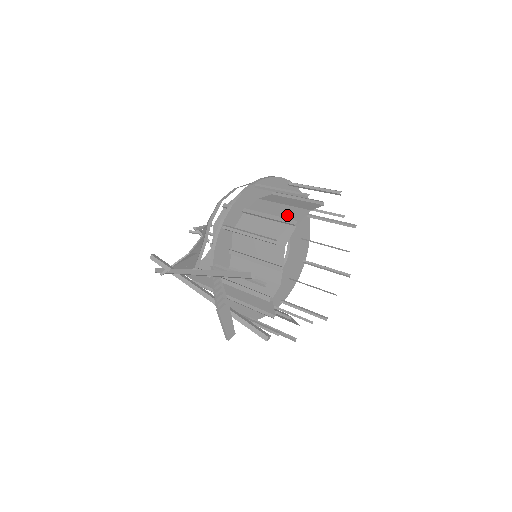
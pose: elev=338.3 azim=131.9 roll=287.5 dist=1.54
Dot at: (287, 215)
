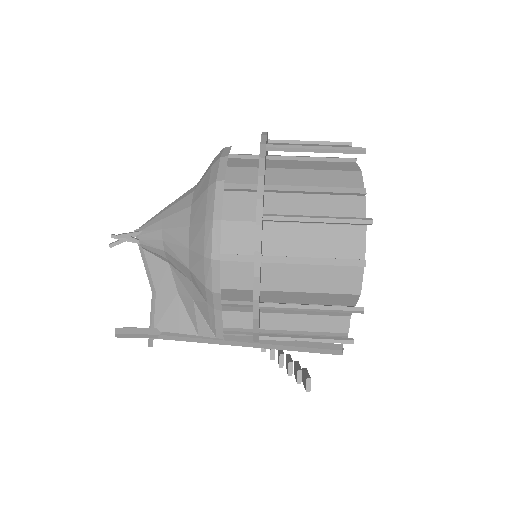
Dot at: (337, 247)
